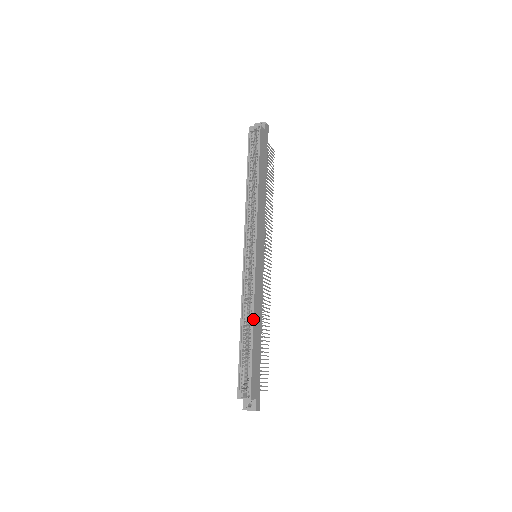
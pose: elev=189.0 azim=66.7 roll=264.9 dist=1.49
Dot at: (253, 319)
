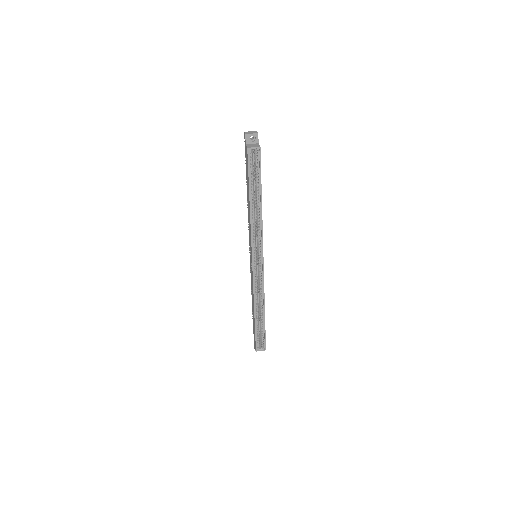
Dot at: occluded
